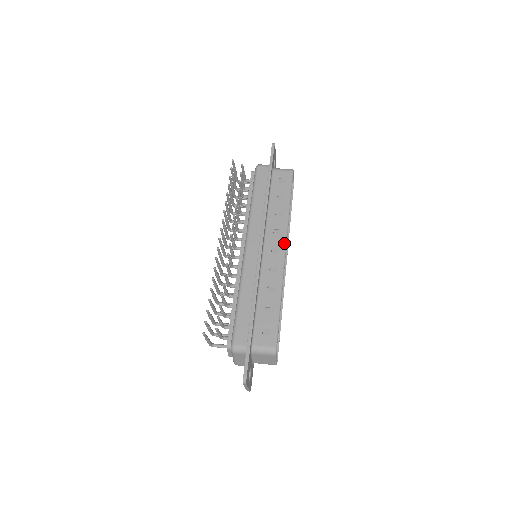
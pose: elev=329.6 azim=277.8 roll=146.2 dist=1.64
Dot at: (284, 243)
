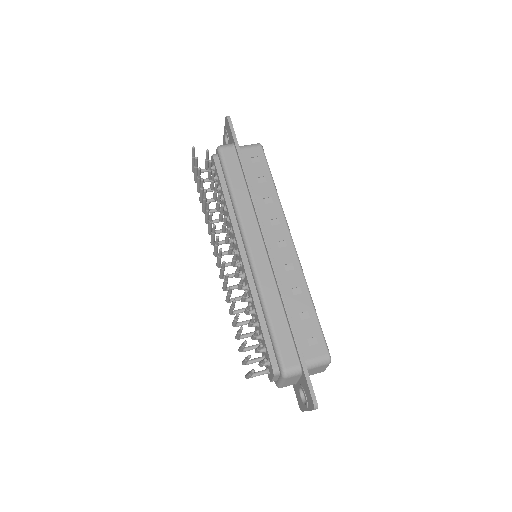
Dot at: (288, 233)
